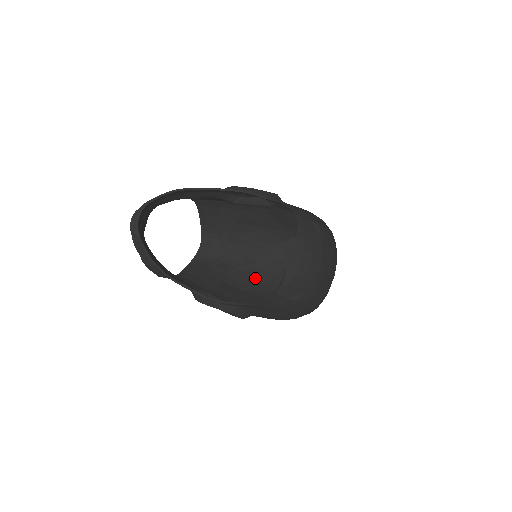
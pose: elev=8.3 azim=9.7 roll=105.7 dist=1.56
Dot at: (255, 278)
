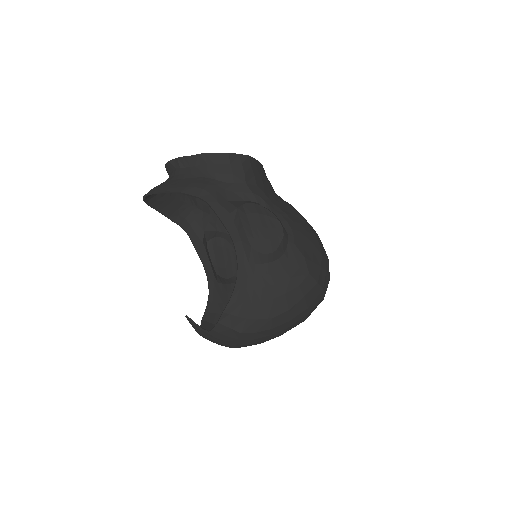
Dot at: occluded
